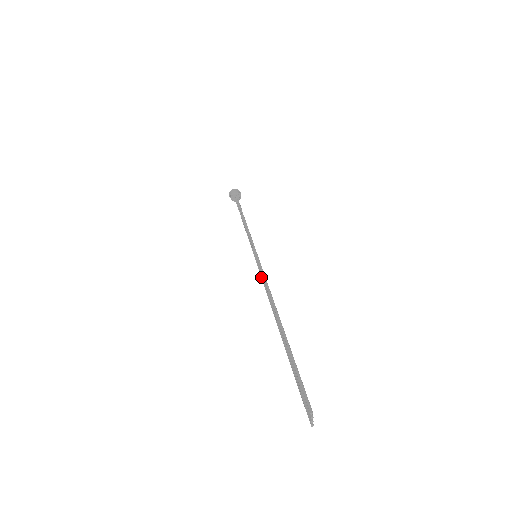
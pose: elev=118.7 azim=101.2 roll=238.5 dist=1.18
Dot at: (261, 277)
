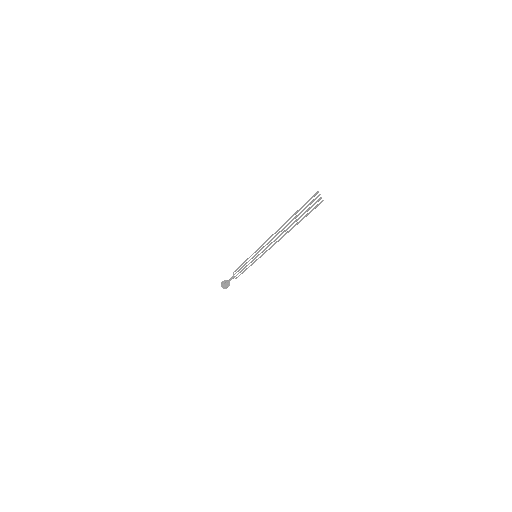
Dot at: (264, 252)
